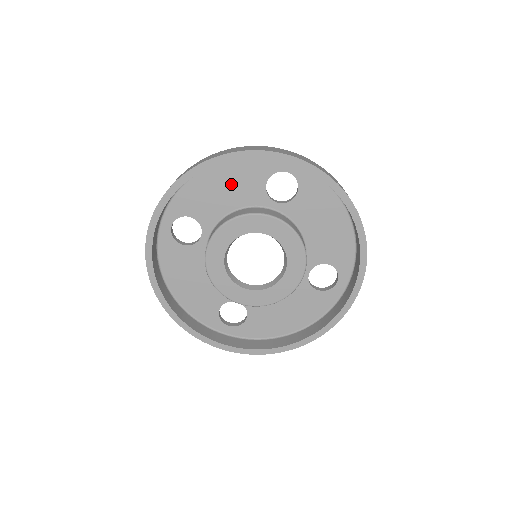
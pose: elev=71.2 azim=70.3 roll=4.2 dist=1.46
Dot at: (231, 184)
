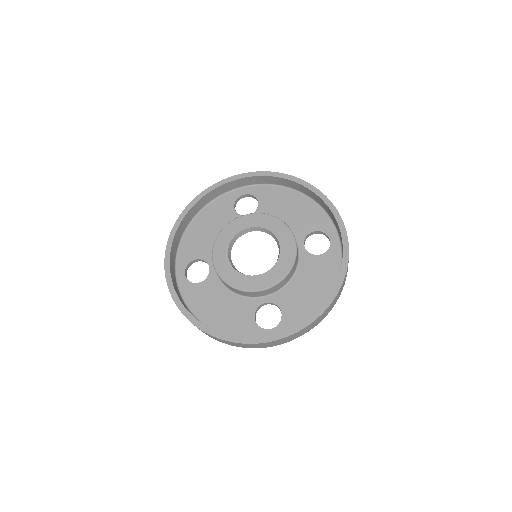
Dot at: (212, 223)
